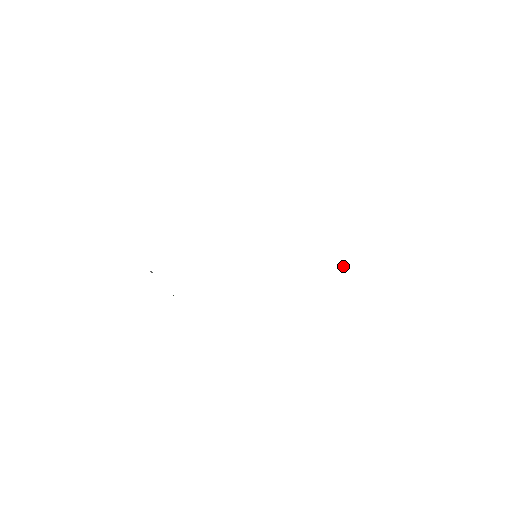
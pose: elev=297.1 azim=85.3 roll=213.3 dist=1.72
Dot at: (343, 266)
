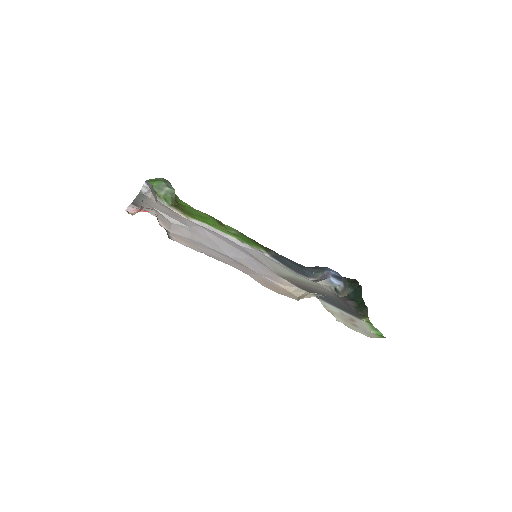
Dot at: (338, 286)
